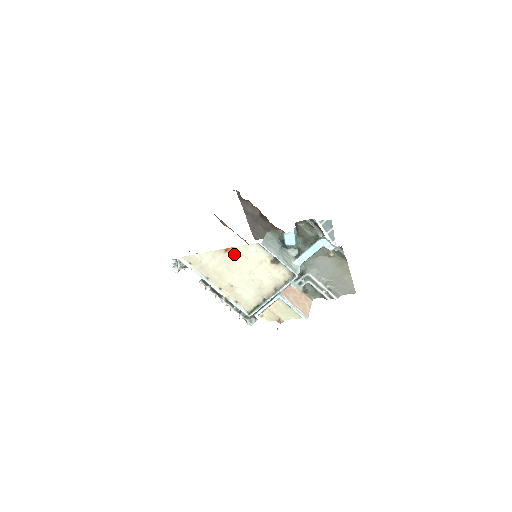
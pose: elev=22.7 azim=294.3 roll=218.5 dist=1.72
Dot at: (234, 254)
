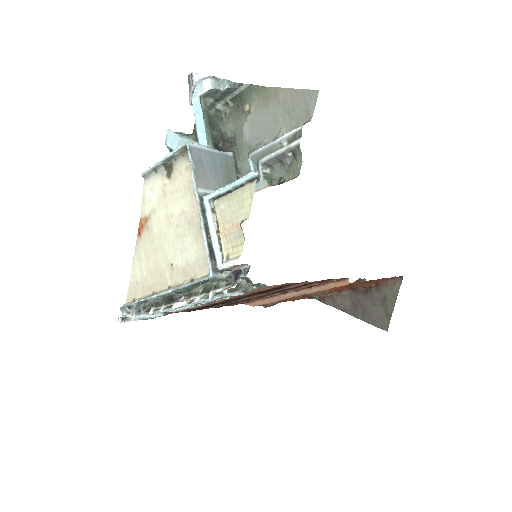
Dot at: (146, 226)
